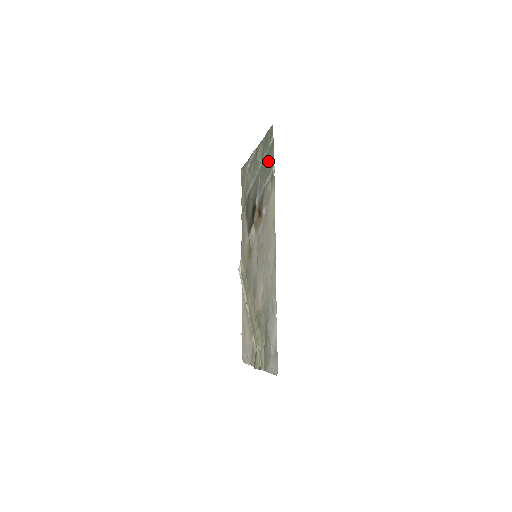
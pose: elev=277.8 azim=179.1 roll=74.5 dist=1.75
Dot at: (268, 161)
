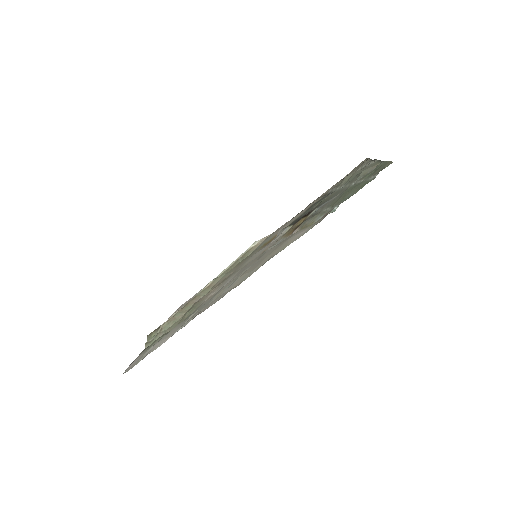
Dot at: (349, 192)
